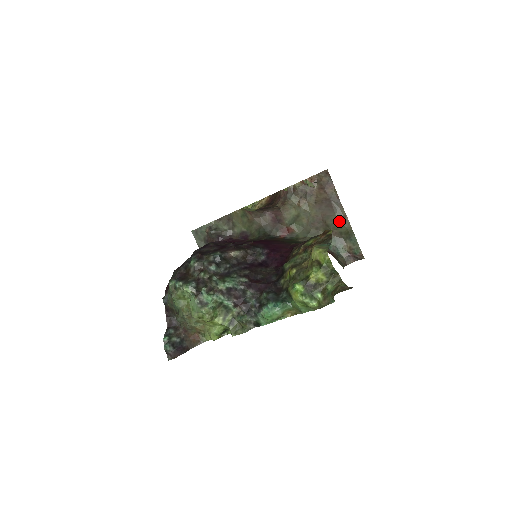
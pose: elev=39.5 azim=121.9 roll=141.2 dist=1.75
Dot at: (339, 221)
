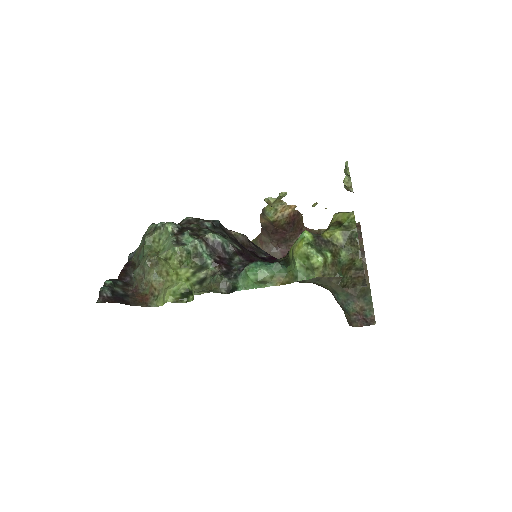
Dot at: occluded
